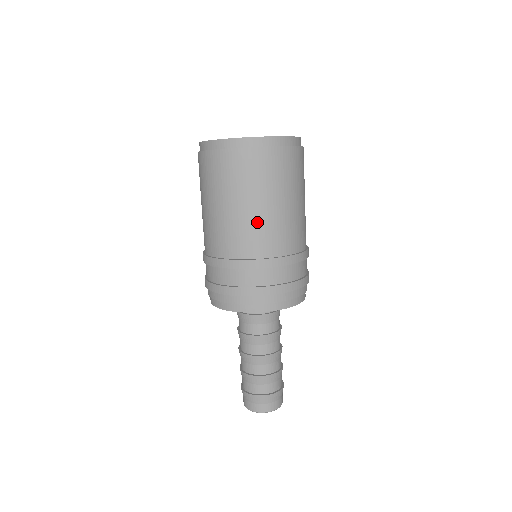
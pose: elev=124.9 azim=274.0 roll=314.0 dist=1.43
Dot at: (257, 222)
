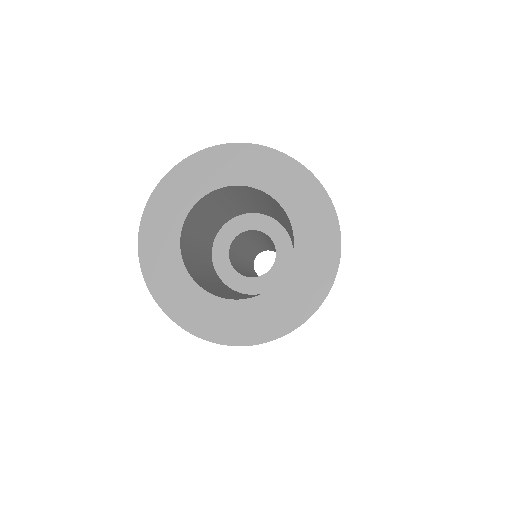
Dot at: occluded
